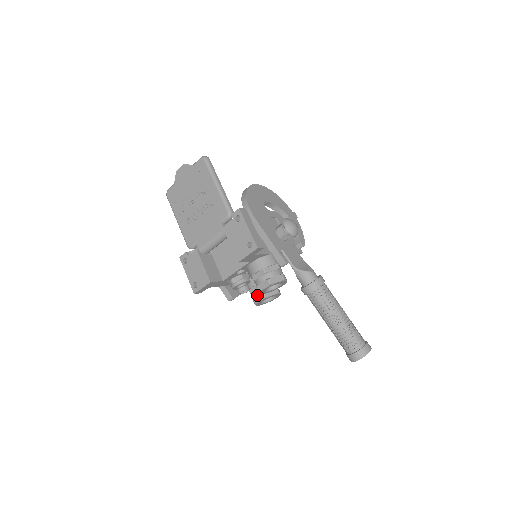
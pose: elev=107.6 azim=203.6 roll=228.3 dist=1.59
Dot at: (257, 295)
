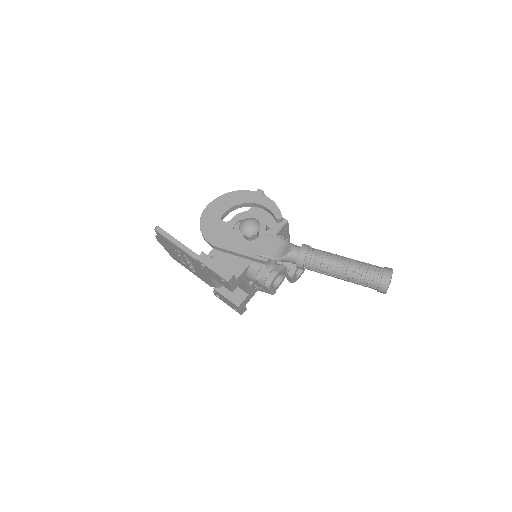
Dot at: (286, 277)
